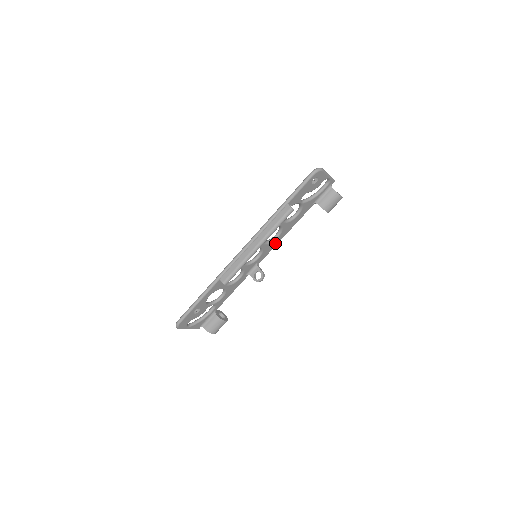
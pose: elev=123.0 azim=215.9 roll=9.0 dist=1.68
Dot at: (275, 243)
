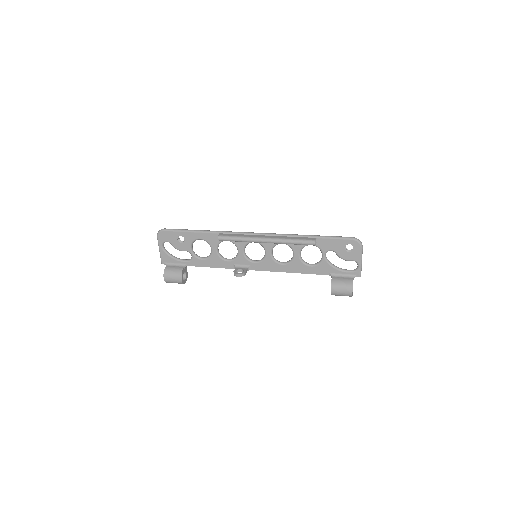
Dot at: (276, 268)
